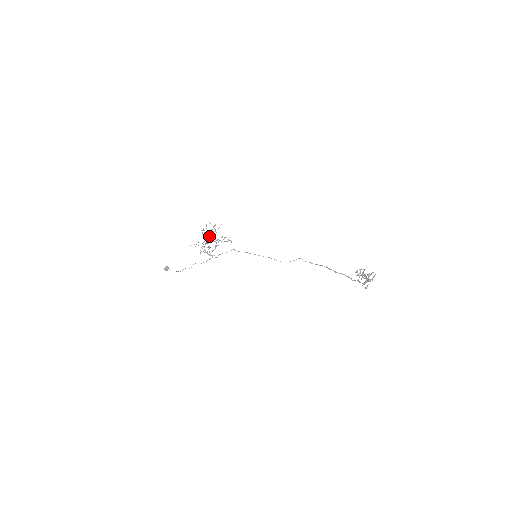
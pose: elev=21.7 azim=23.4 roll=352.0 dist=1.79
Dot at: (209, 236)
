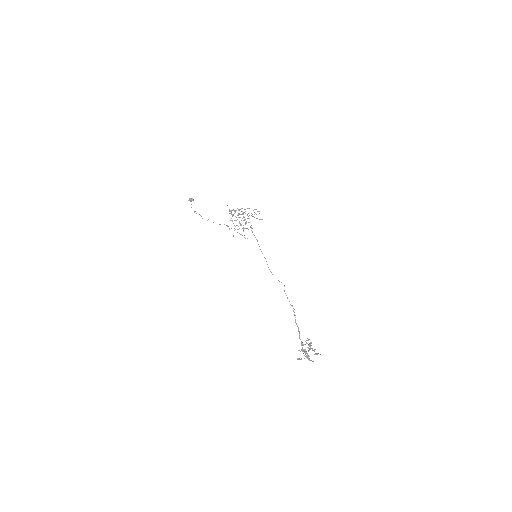
Dot at: occluded
